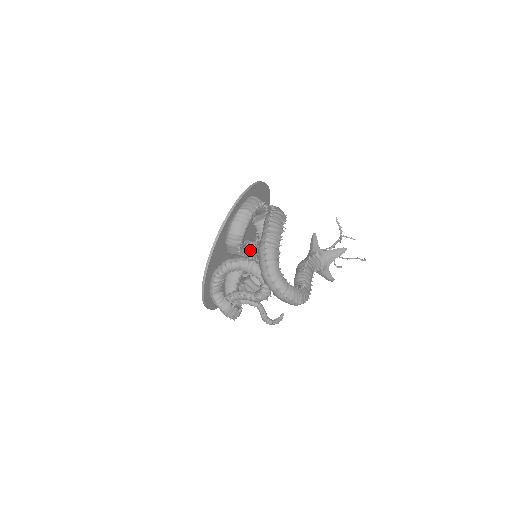
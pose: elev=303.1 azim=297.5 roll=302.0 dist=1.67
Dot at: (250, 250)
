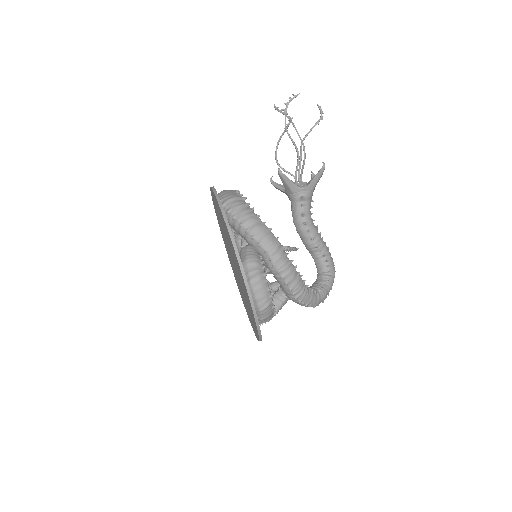
Dot at: occluded
